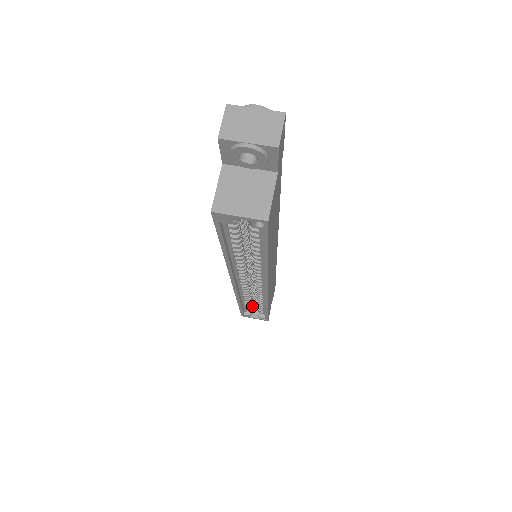
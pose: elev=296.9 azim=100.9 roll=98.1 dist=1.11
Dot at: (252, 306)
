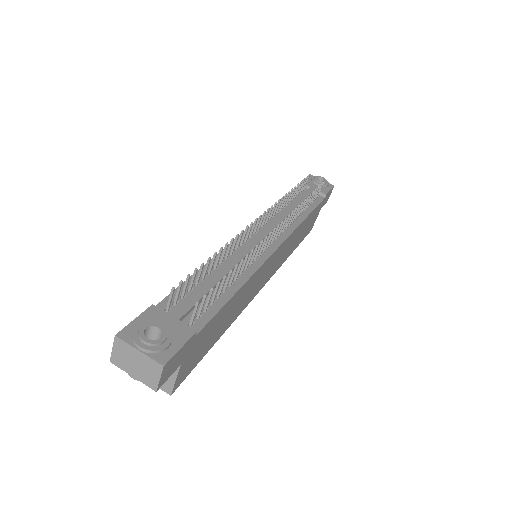
Dot at: occluded
